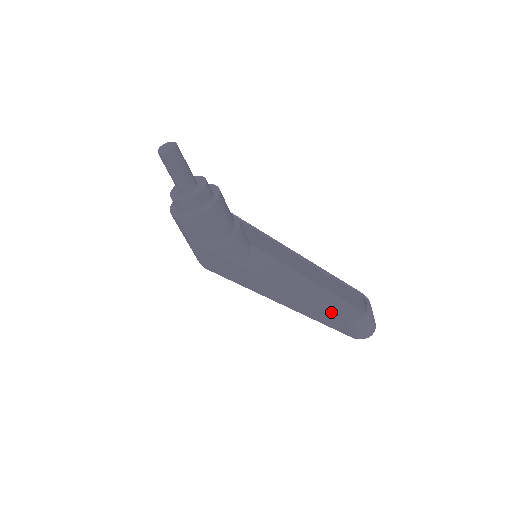
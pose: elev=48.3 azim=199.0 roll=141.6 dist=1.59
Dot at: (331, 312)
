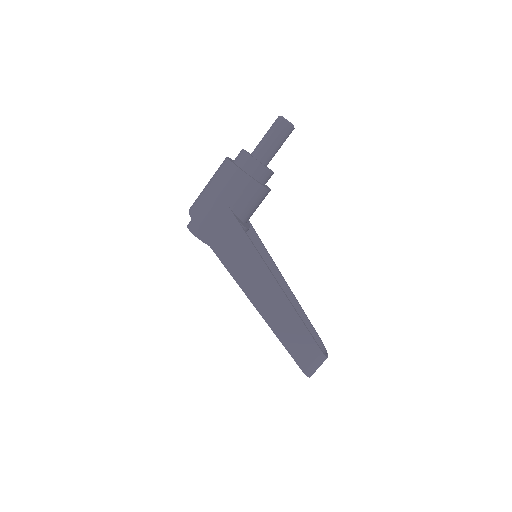
Dot at: (311, 338)
